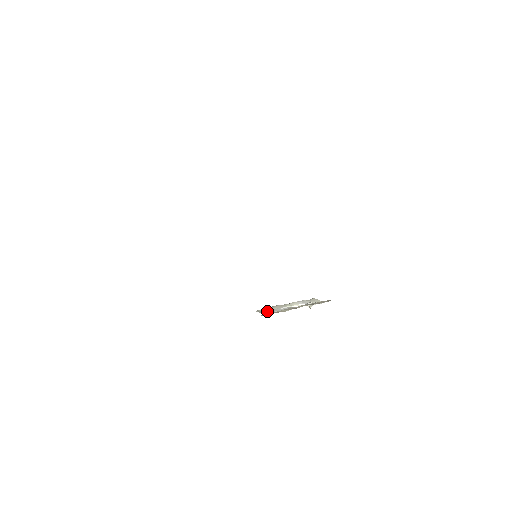
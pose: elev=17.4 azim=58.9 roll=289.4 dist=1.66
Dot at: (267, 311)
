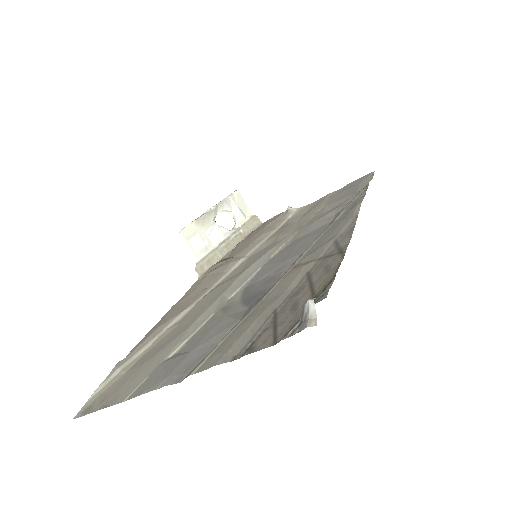
Dot at: (196, 242)
